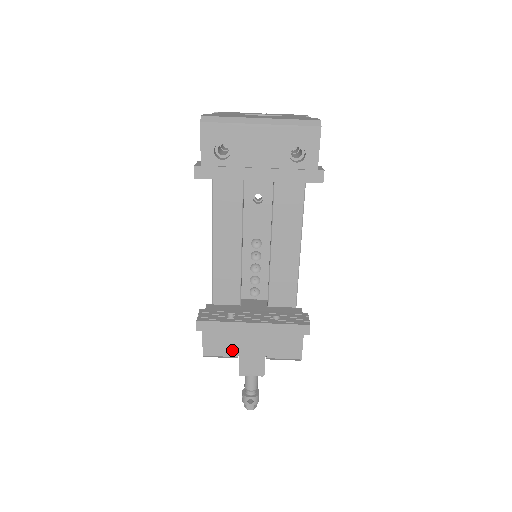
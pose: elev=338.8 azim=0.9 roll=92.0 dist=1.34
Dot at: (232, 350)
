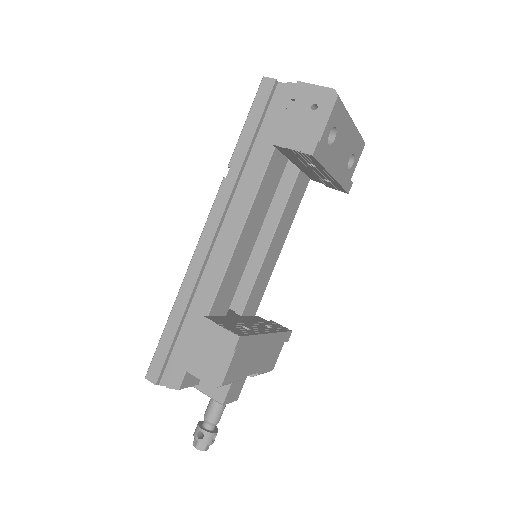
Dot at: (243, 371)
